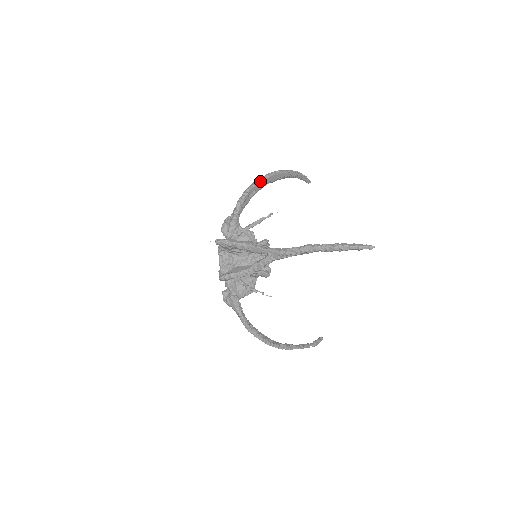
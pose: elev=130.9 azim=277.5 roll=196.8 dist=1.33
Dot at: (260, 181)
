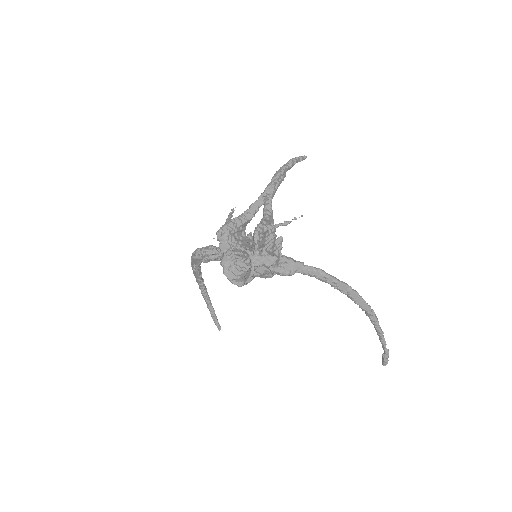
Dot at: occluded
